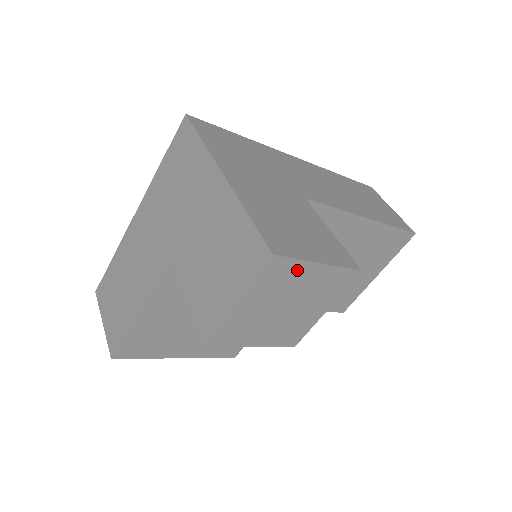
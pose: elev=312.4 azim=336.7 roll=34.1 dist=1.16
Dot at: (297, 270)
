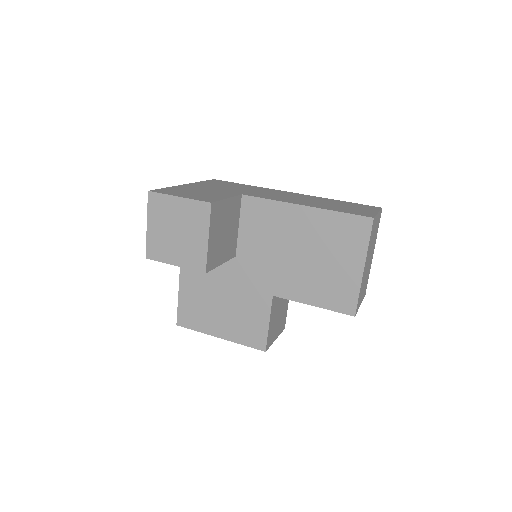
Dot at: (167, 202)
